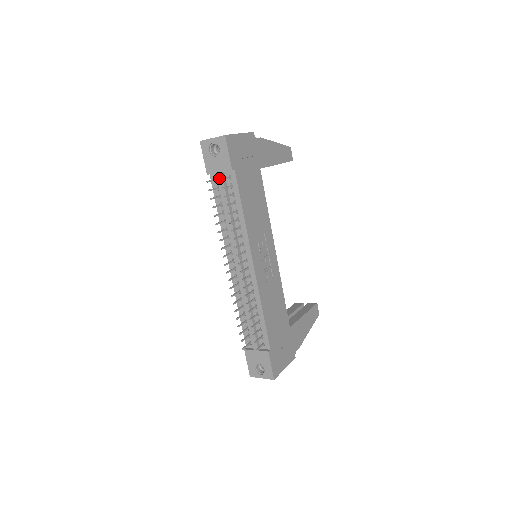
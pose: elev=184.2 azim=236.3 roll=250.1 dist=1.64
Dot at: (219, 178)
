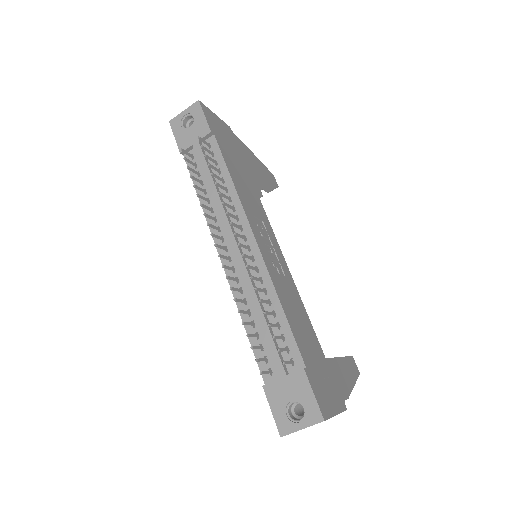
Dot at: (196, 149)
